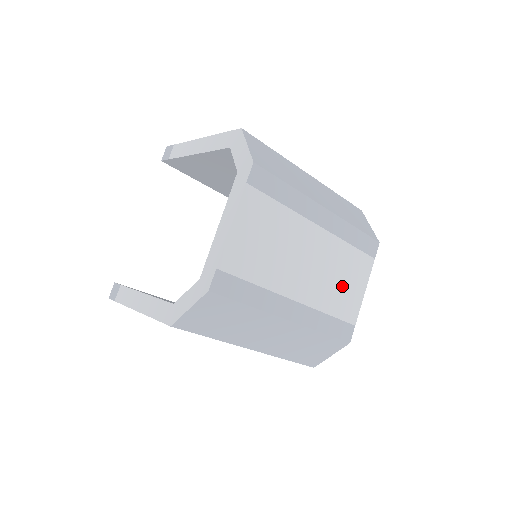
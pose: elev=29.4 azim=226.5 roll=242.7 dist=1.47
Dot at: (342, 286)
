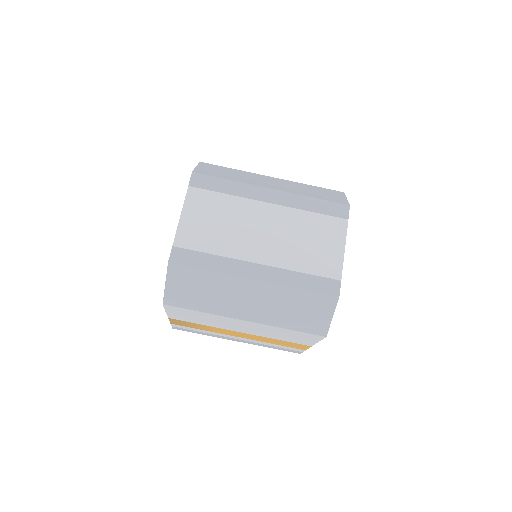
Dot at: (312, 247)
